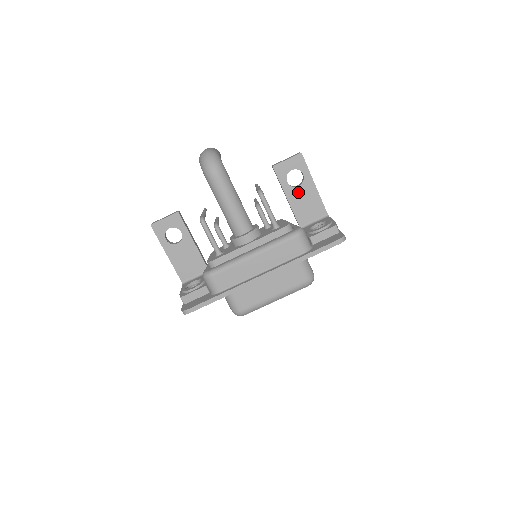
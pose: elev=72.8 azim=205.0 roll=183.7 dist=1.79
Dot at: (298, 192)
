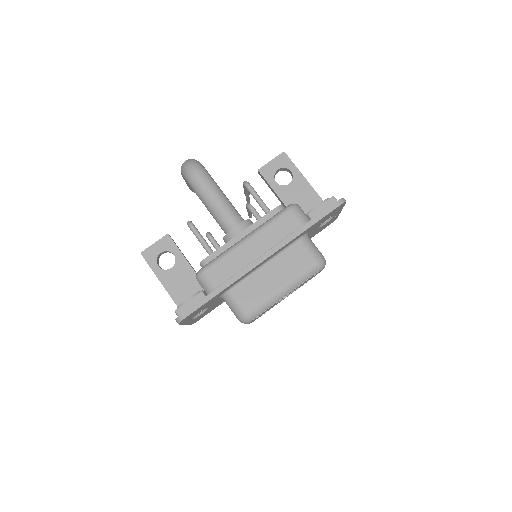
Dot at: (290, 190)
